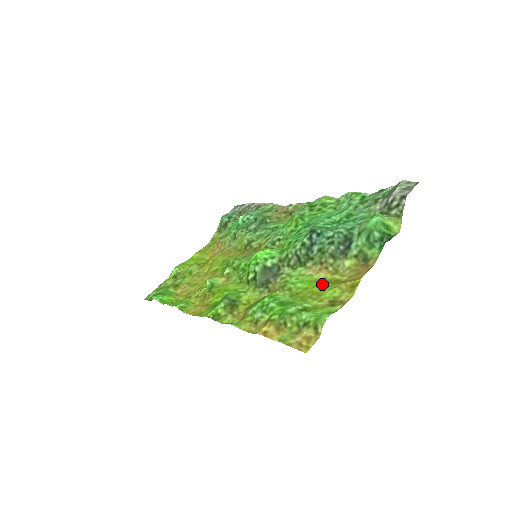
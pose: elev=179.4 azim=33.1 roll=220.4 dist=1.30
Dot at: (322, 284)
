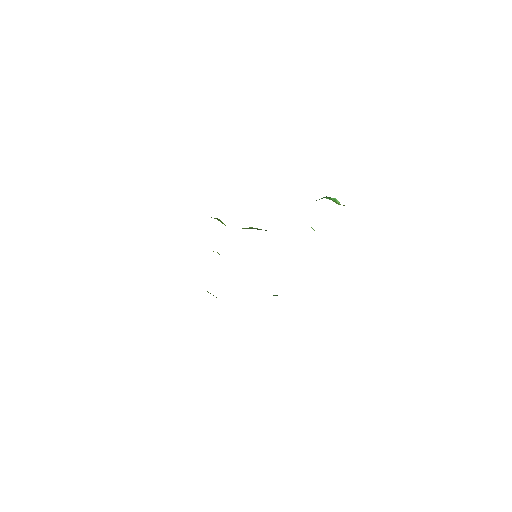
Dot at: occluded
